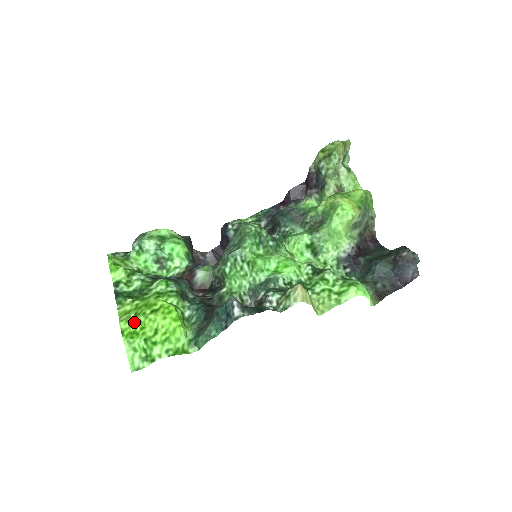
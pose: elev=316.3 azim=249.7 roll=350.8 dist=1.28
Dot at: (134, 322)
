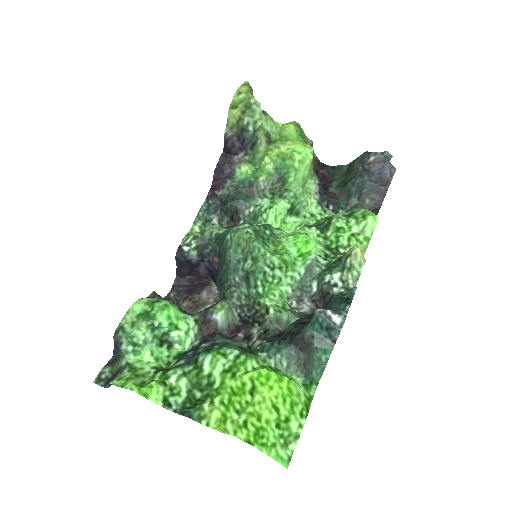
Dot at: (246, 421)
